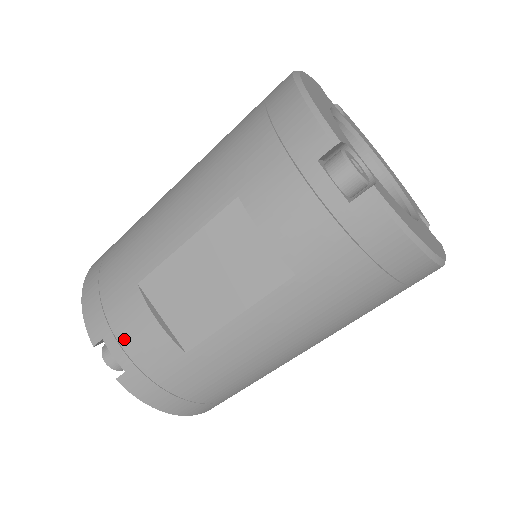
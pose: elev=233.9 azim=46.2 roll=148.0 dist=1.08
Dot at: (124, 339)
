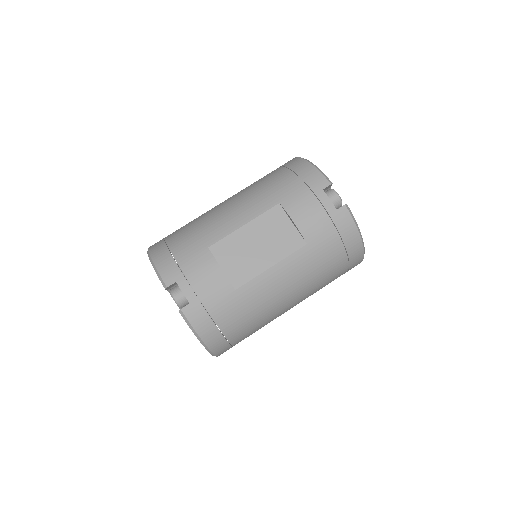
Dot at: (194, 281)
